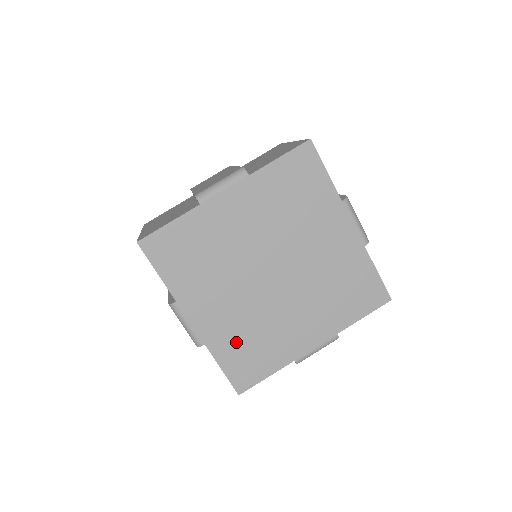
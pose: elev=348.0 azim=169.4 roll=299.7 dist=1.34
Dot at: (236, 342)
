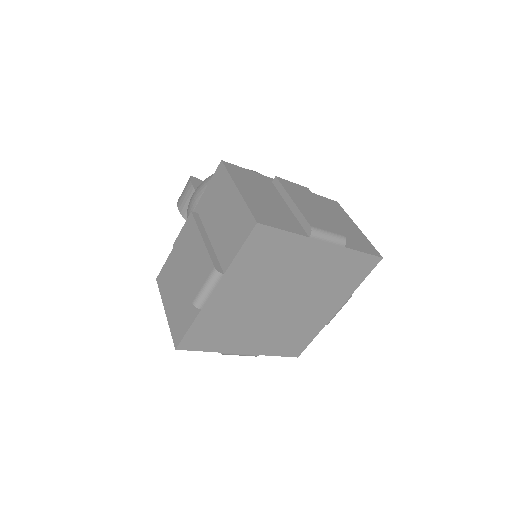
Dot at: (279, 342)
